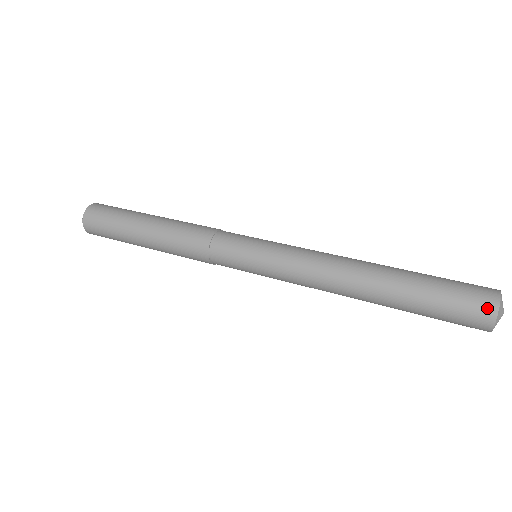
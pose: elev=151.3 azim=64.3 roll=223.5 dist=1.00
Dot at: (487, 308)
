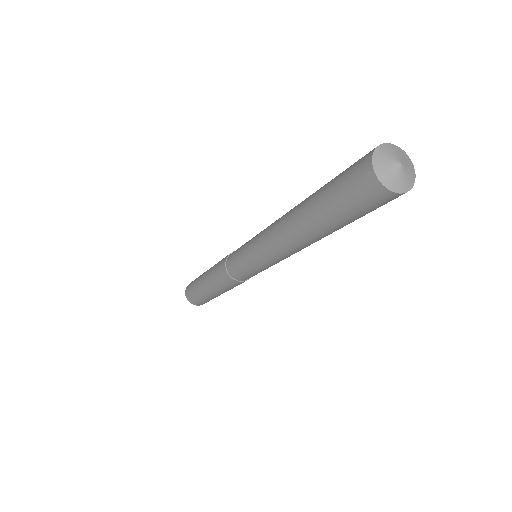
Dot at: (364, 169)
